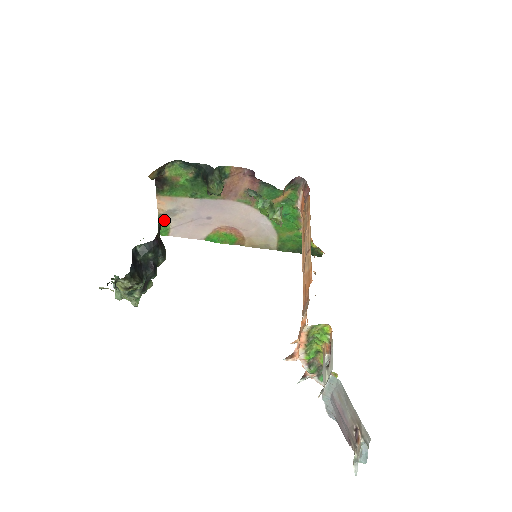
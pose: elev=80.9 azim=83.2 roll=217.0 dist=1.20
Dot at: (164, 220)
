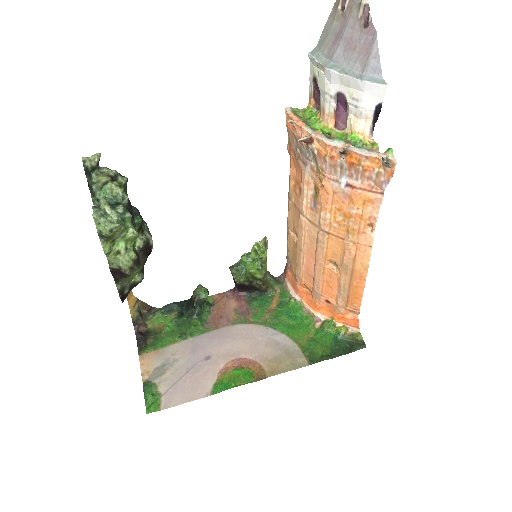
Dot at: (151, 386)
